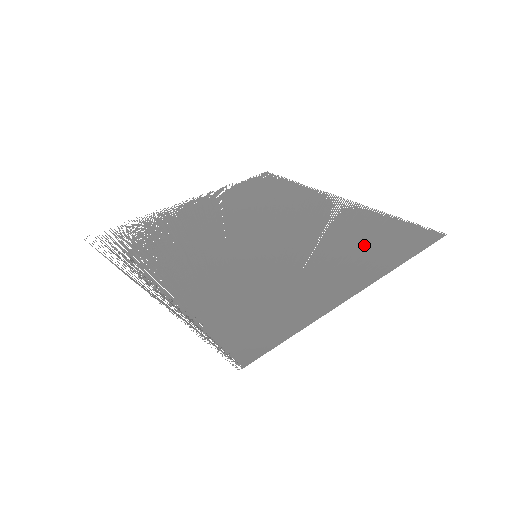
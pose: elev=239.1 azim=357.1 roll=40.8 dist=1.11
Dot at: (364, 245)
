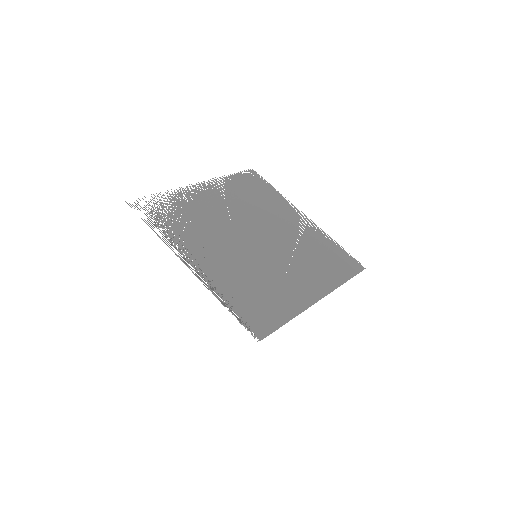
Dot at: (321, 265)
